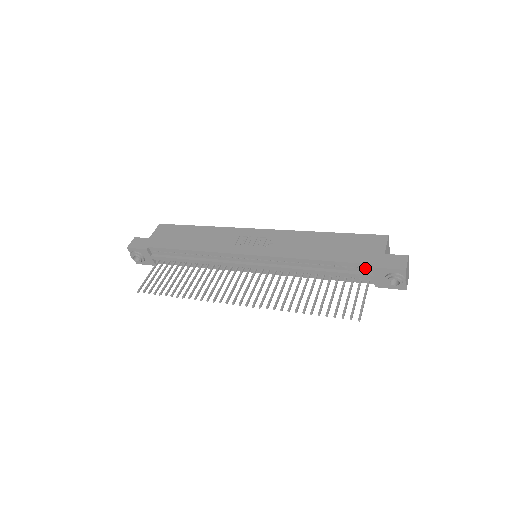
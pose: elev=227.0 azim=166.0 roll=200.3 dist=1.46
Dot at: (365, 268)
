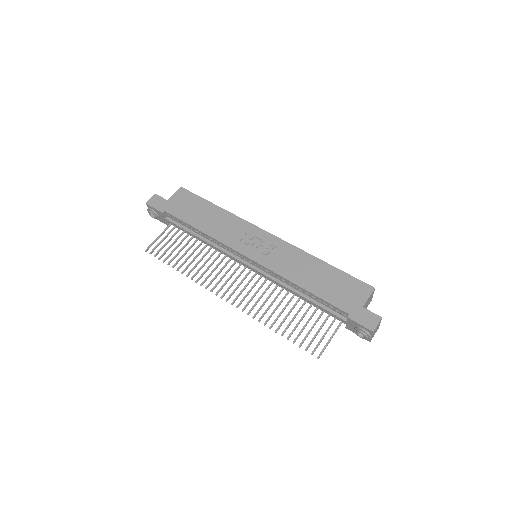
Dot at: (342, 313)
